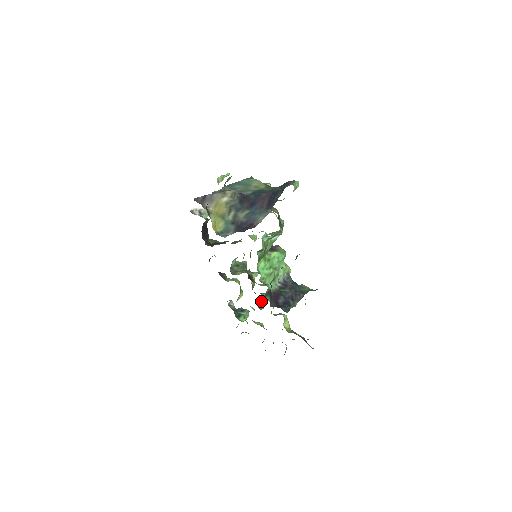
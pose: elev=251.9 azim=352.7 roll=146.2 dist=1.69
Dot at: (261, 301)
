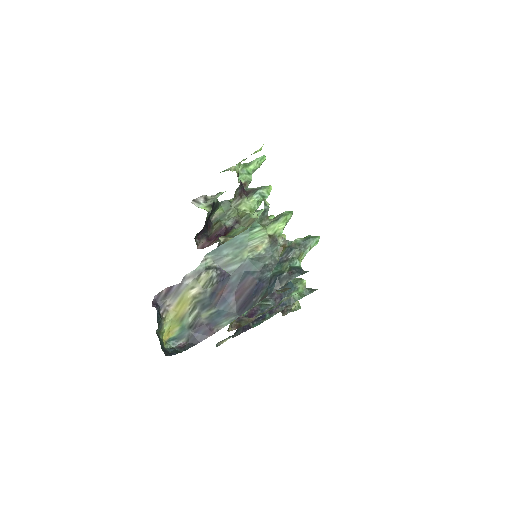
Dot at: occluded
